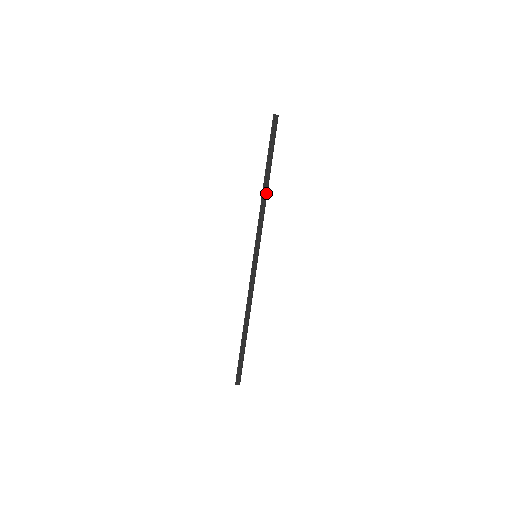
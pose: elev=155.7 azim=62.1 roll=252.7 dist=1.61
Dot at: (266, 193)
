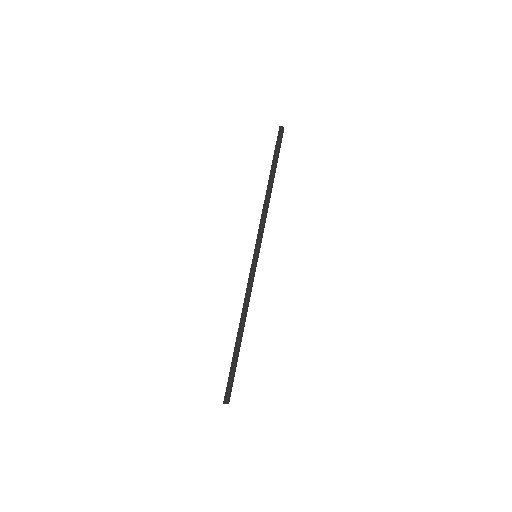
Dot at: (269, 195)
